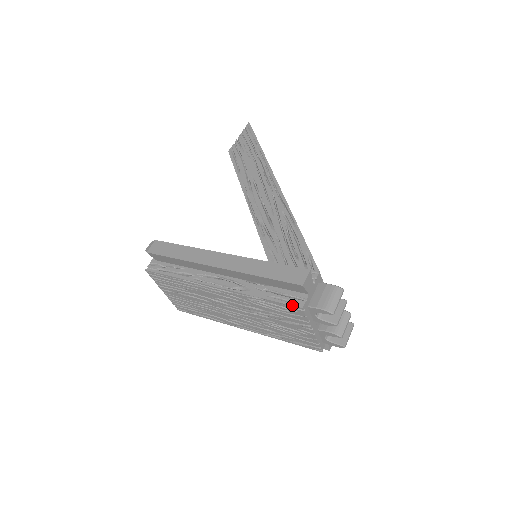
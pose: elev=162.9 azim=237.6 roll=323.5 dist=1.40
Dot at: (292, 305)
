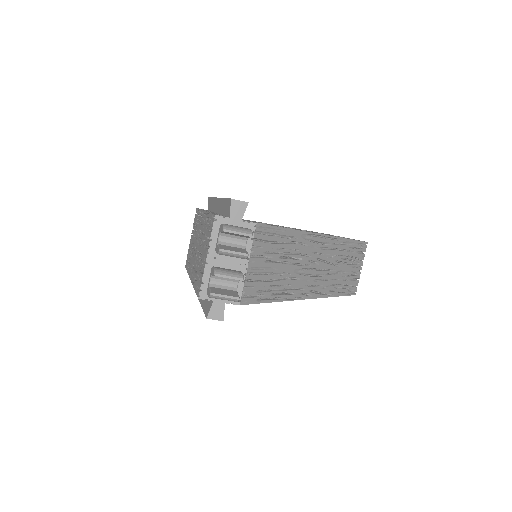
Dot at: (214, 214)
